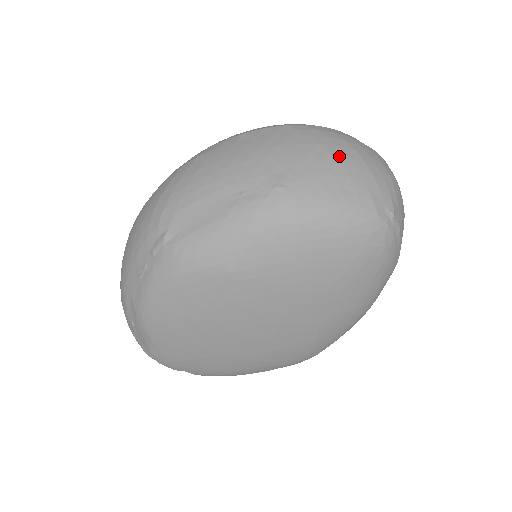
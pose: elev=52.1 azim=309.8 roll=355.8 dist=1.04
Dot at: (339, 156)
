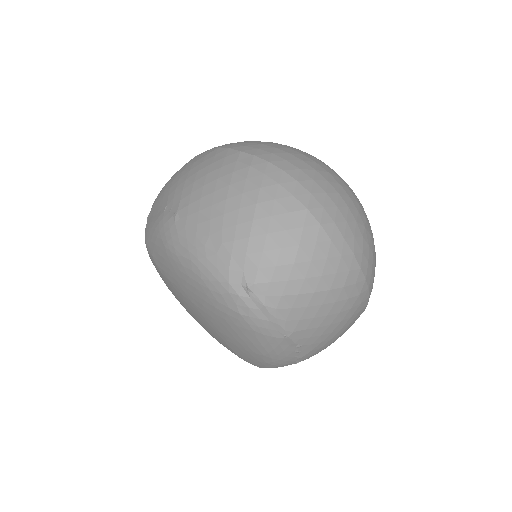
Dot at: (232, 205)
